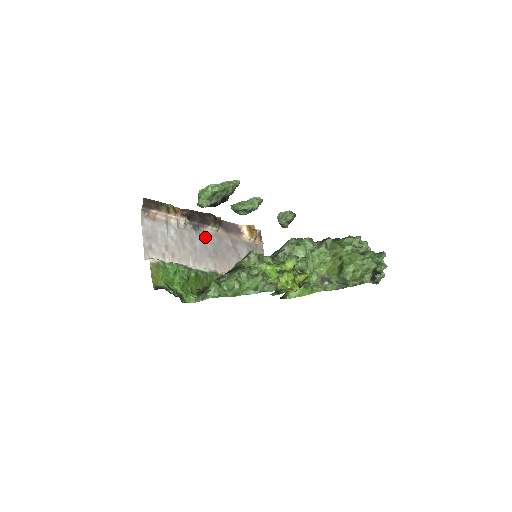
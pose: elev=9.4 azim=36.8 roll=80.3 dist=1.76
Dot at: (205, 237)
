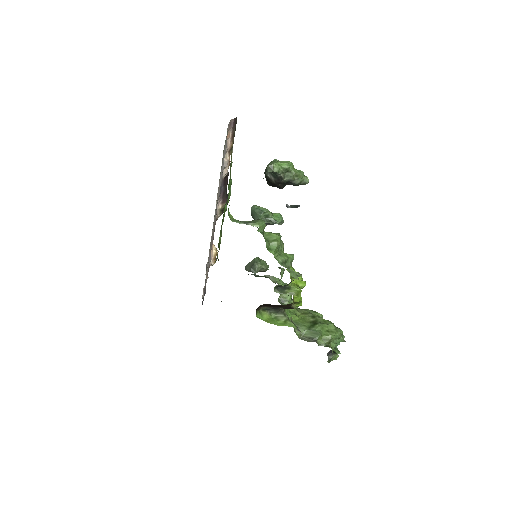
Dot at: occluded
